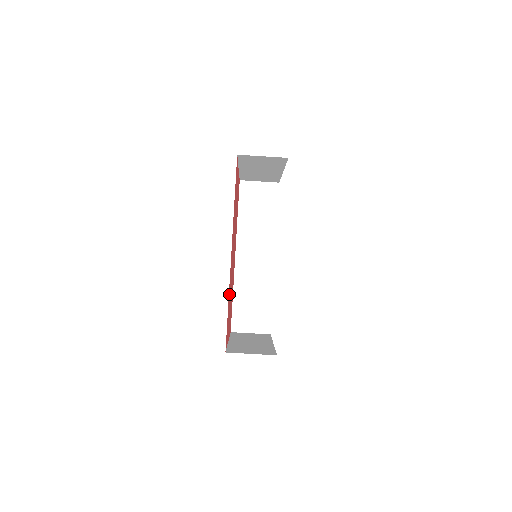
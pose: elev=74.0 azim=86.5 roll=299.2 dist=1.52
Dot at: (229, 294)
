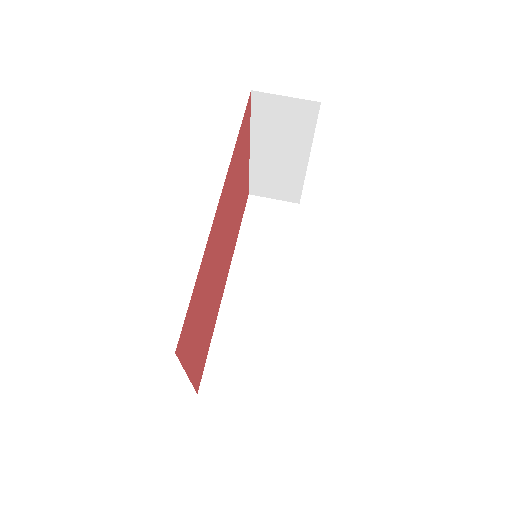
Dot at: (203, 270)
